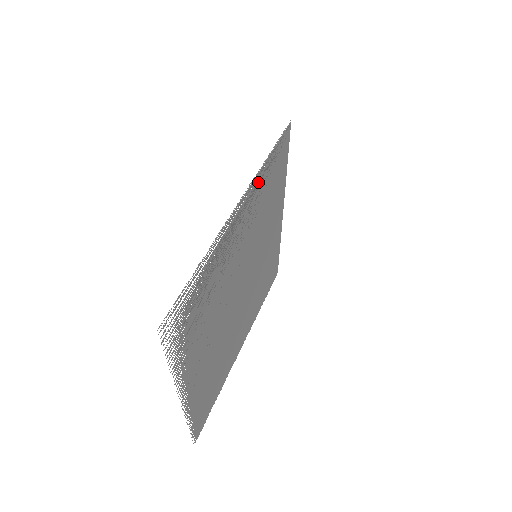
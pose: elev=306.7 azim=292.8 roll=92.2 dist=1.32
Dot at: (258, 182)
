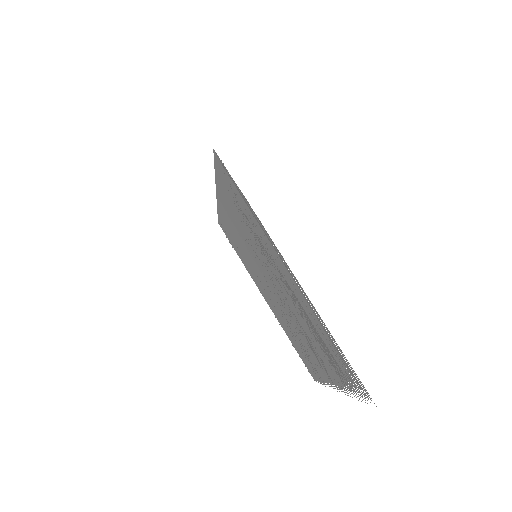
Dot at: (262, 231)
